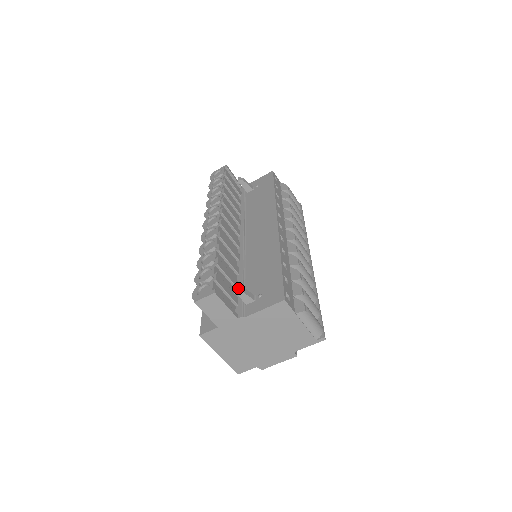
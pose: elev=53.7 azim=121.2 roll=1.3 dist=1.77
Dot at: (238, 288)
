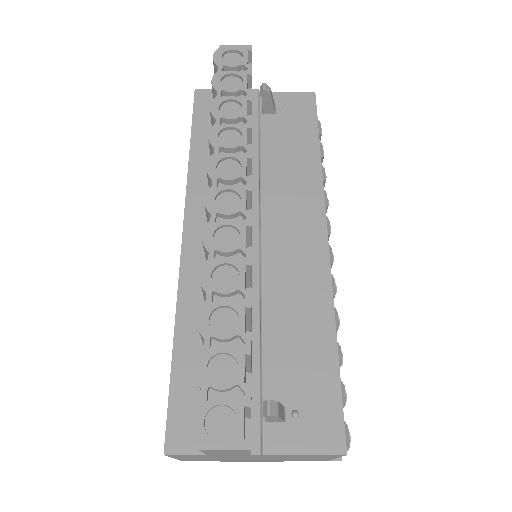
Dot at: (275, 411)
